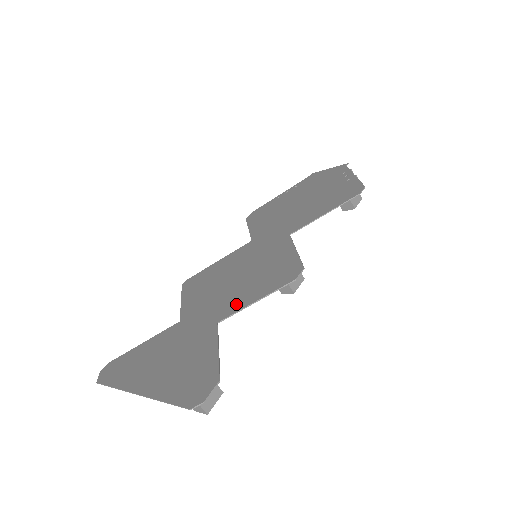
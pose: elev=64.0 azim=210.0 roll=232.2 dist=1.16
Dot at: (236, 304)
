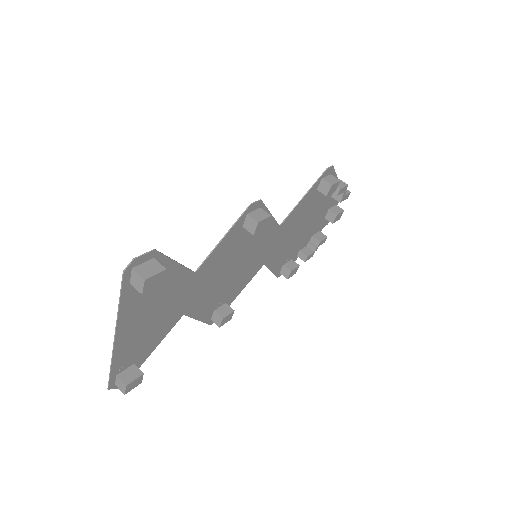
Dot at: (213, 257)
